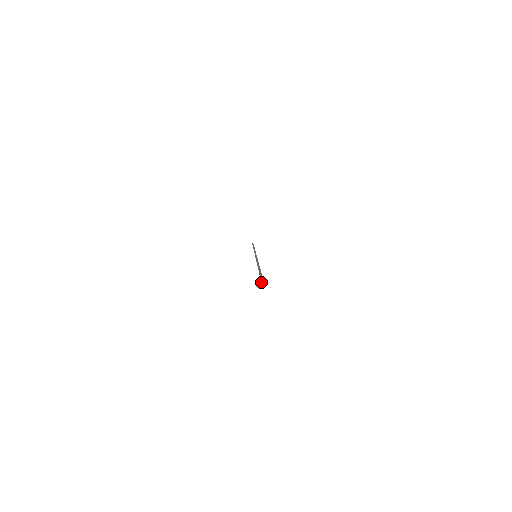
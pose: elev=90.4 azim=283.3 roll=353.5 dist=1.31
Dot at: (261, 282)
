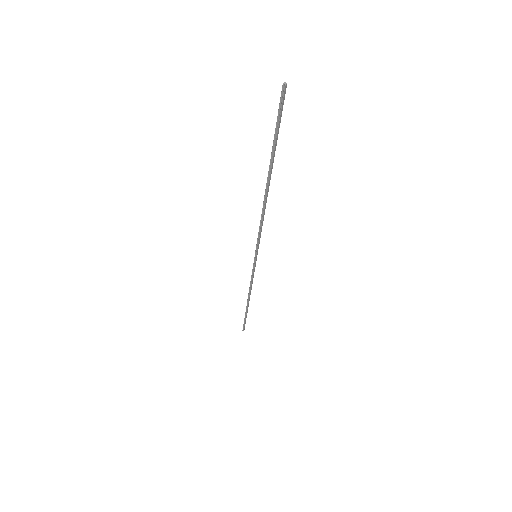
Dot at: (284, 84)
